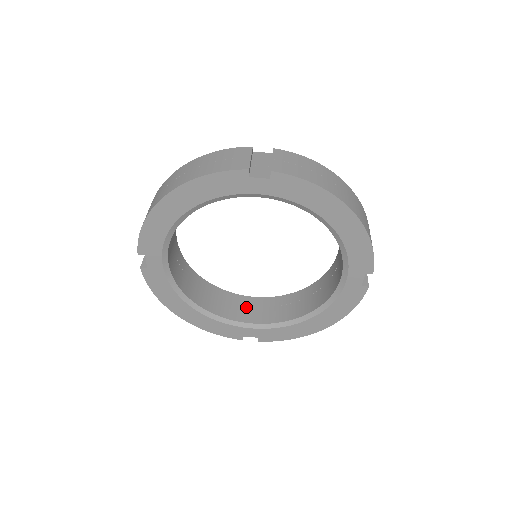
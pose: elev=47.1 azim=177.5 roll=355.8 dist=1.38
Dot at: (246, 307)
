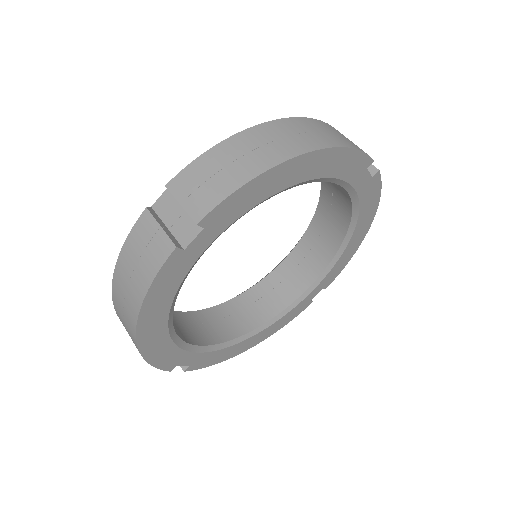
Dot at: (287, 279)
